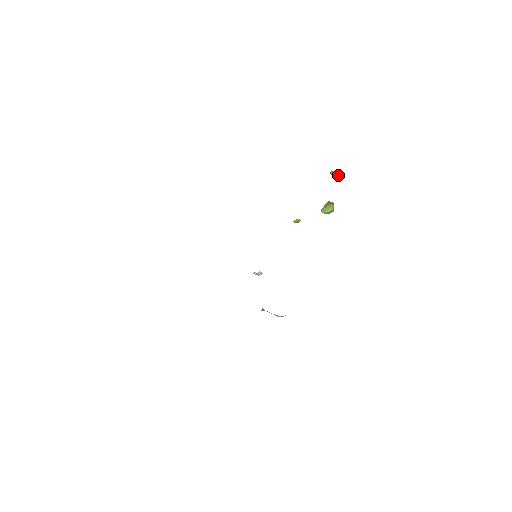
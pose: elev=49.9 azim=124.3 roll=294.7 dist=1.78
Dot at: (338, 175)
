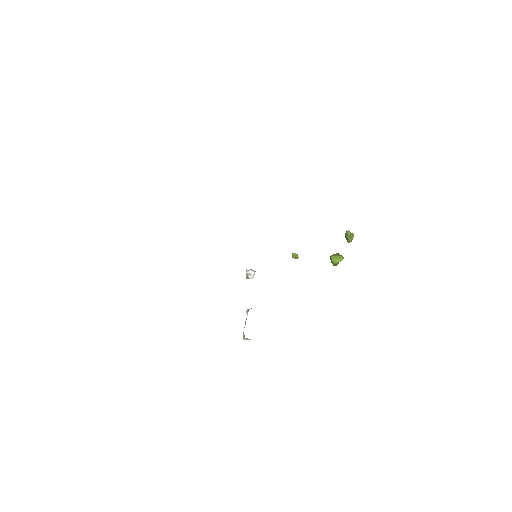
Dot at: (351, 238)
